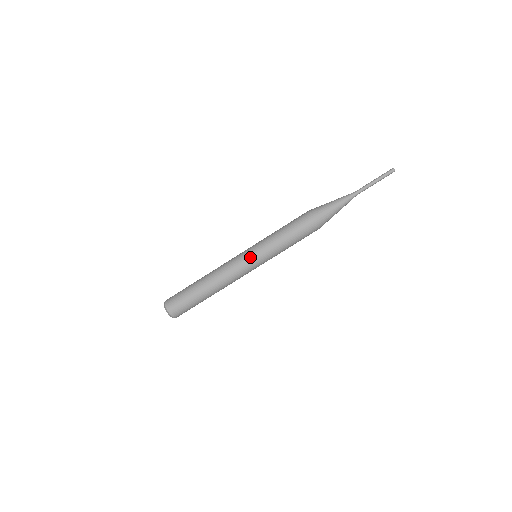
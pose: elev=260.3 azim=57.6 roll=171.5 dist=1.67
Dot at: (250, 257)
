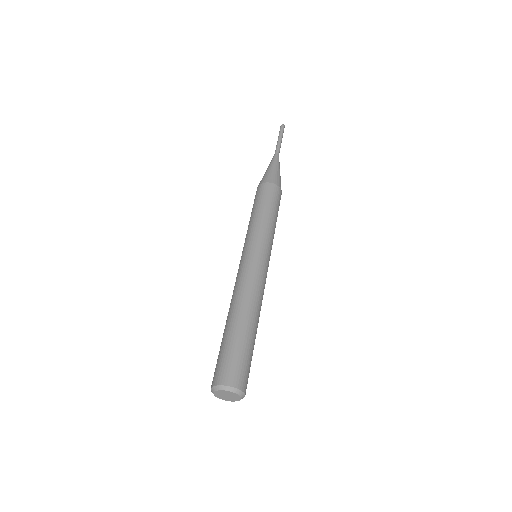
Dot at: (248, 252)
